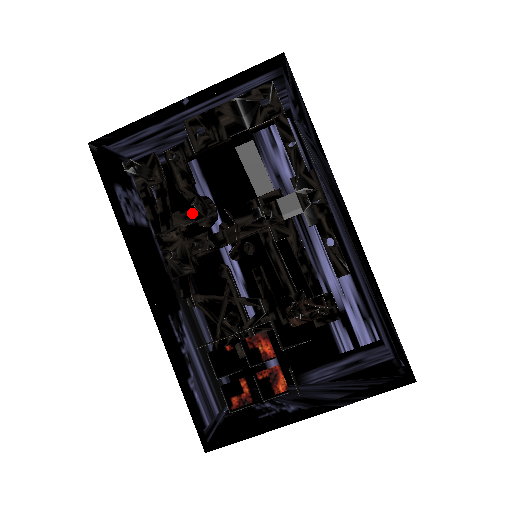
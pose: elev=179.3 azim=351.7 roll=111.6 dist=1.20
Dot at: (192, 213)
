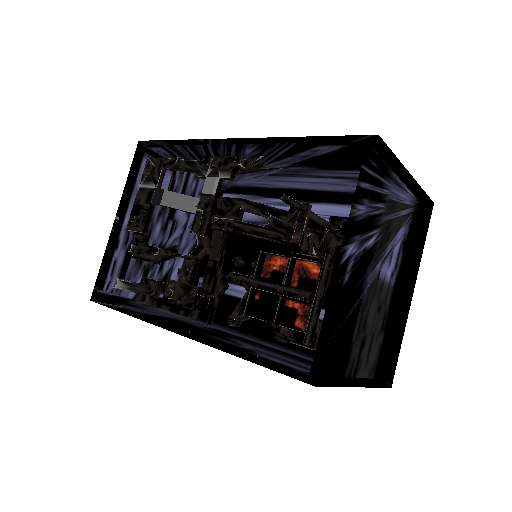
Dot at: occluded
